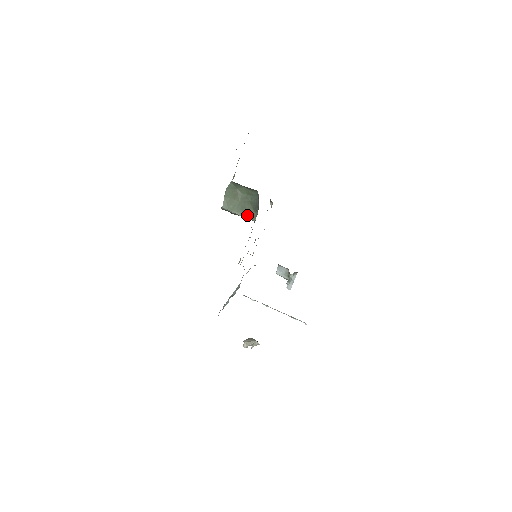
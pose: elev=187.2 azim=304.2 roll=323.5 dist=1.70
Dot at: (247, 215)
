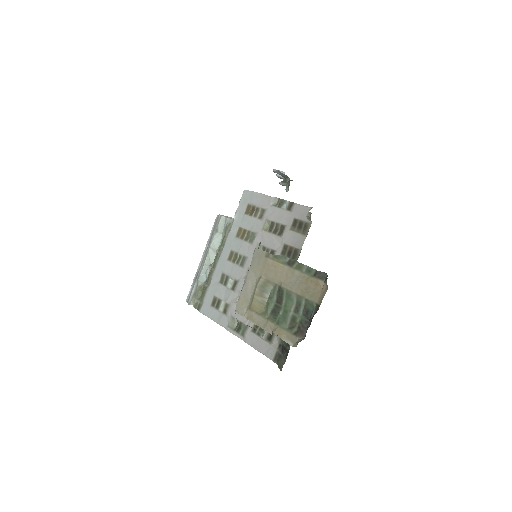
Dot at: occluded
